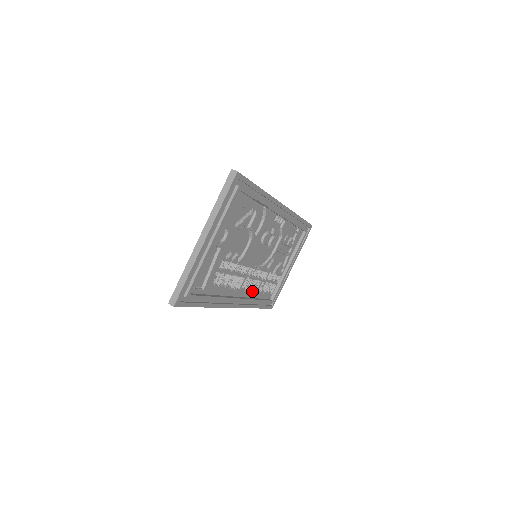
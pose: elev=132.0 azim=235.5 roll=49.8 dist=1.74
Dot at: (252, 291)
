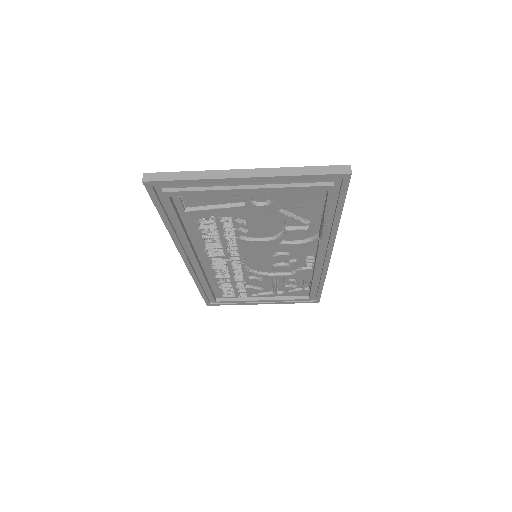
Dot at: (214, 273)
